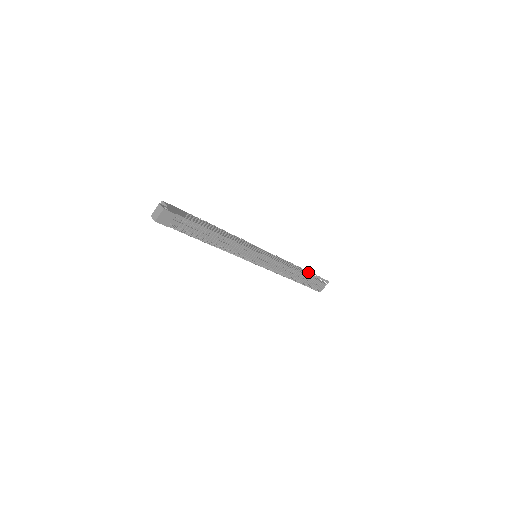
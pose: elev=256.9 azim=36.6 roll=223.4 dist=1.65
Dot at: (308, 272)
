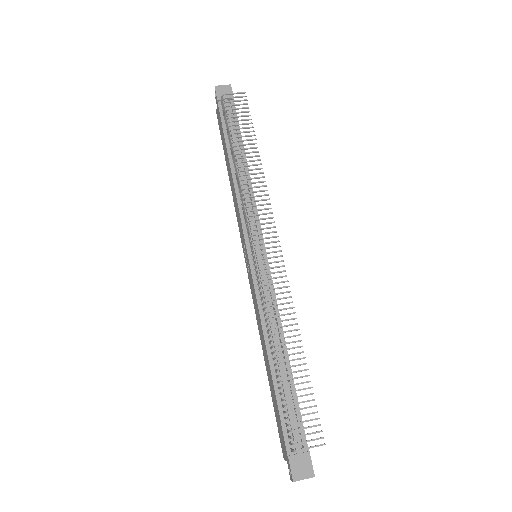
Dot at: (303, 357)
